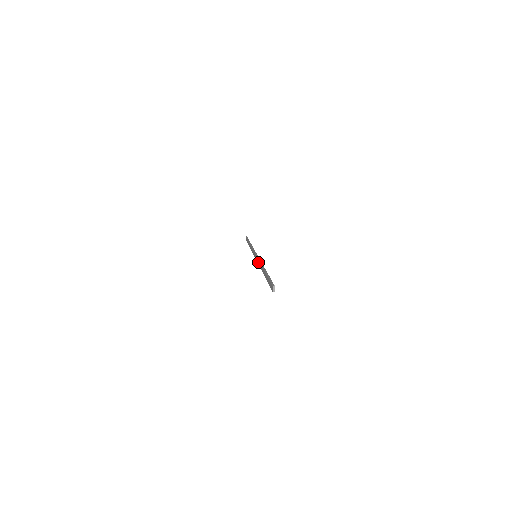
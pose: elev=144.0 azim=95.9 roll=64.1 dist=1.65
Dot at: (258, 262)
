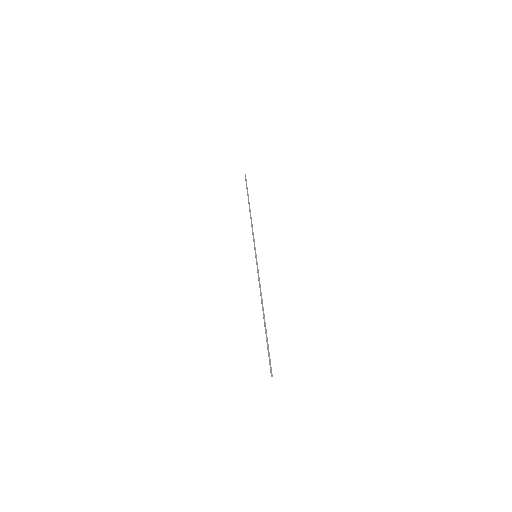
Dot at: (258, 280)
